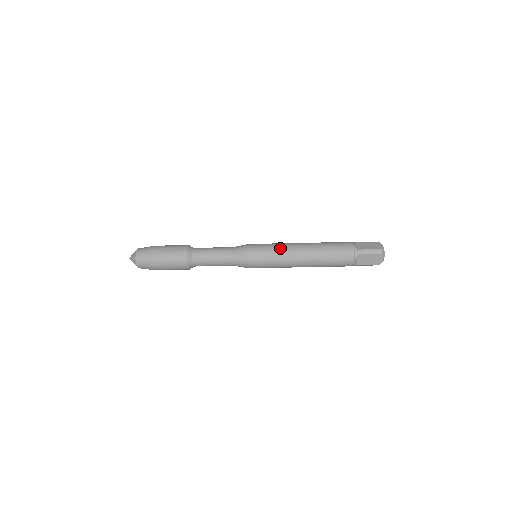
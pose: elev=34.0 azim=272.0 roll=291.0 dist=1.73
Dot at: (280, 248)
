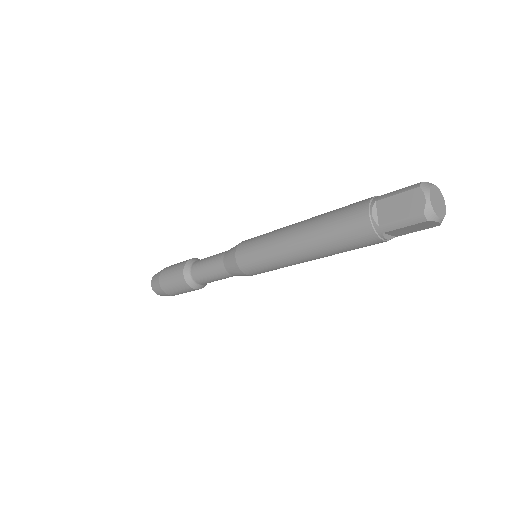
Dot at: (269, 252)
